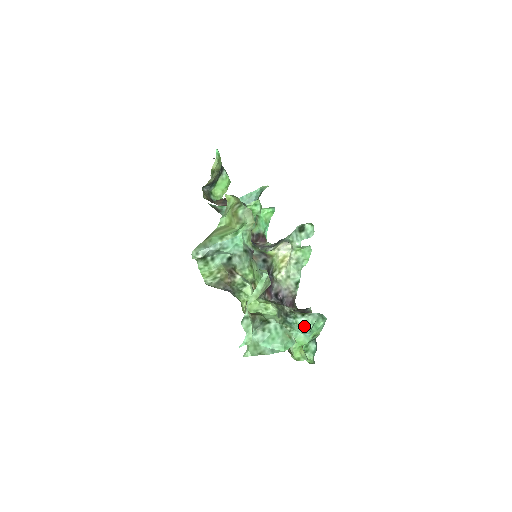
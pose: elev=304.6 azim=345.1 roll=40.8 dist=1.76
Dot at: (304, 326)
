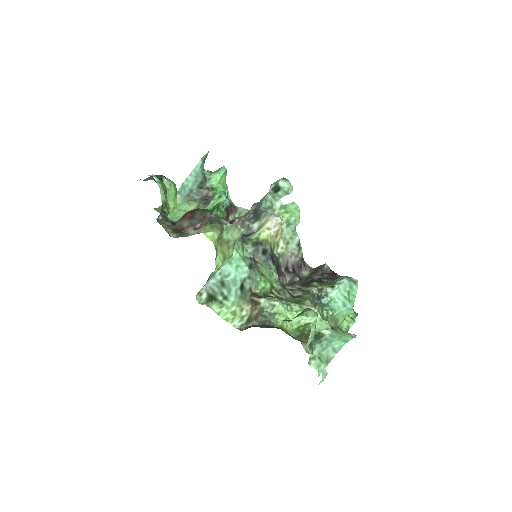
Dot at: (339, 297)
